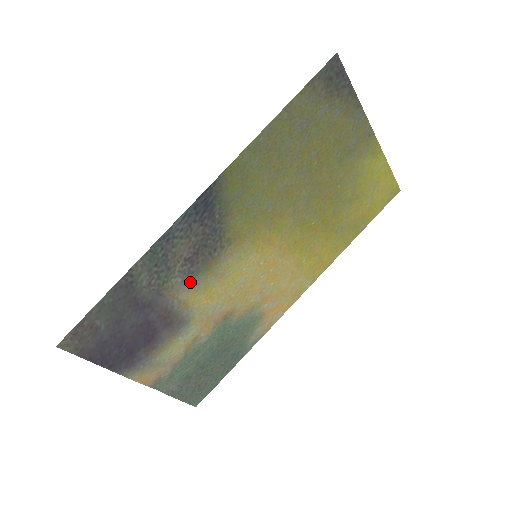
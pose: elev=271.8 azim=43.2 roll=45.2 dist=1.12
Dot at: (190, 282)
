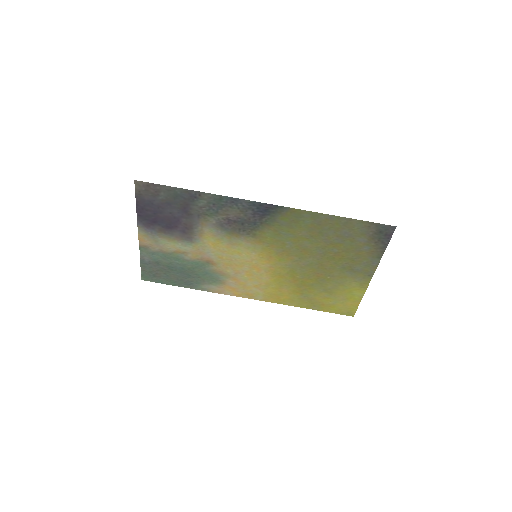
Dot at: (217, 229)
